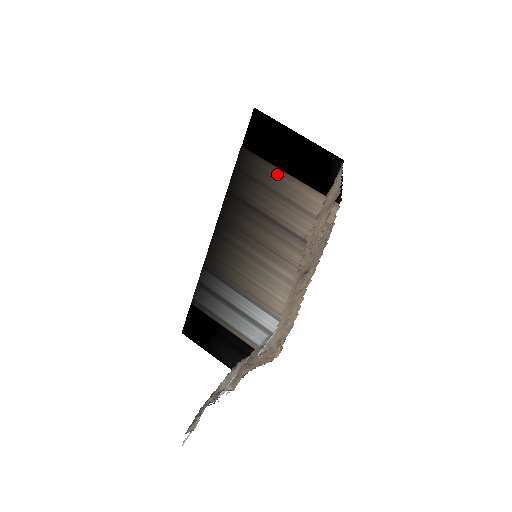
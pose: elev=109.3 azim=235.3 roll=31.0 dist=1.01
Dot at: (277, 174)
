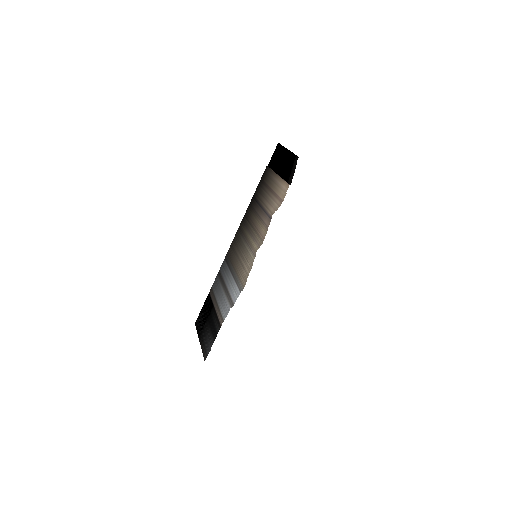
Dot at: (273, 175)
